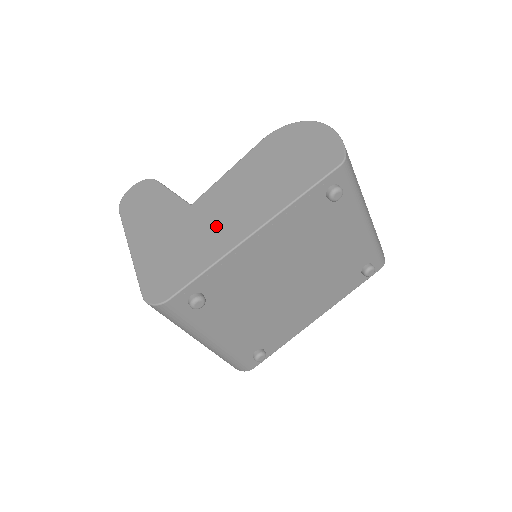
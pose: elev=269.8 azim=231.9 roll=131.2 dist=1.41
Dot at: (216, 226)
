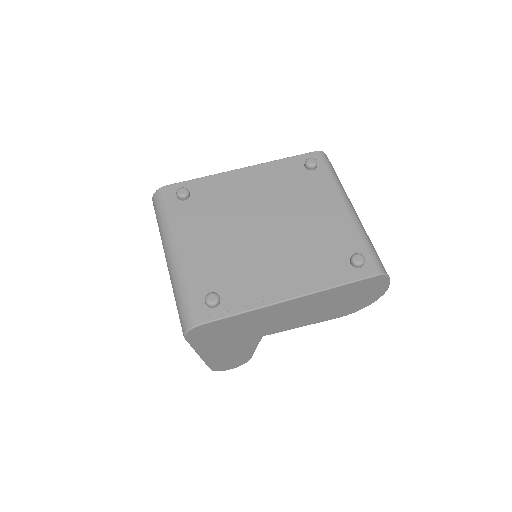
Dot at: occluded
